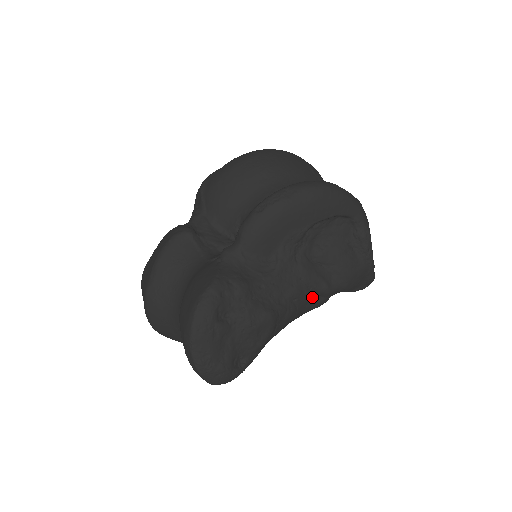
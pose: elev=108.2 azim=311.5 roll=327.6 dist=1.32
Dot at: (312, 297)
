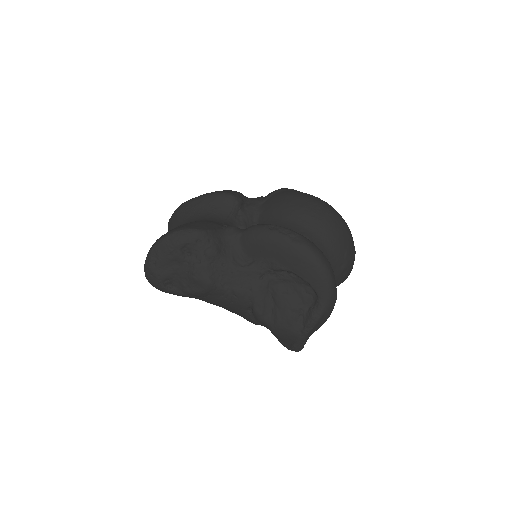
Dot at: (249, 309)
